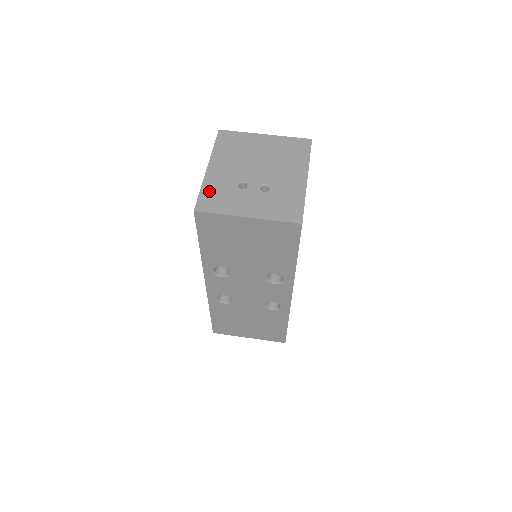
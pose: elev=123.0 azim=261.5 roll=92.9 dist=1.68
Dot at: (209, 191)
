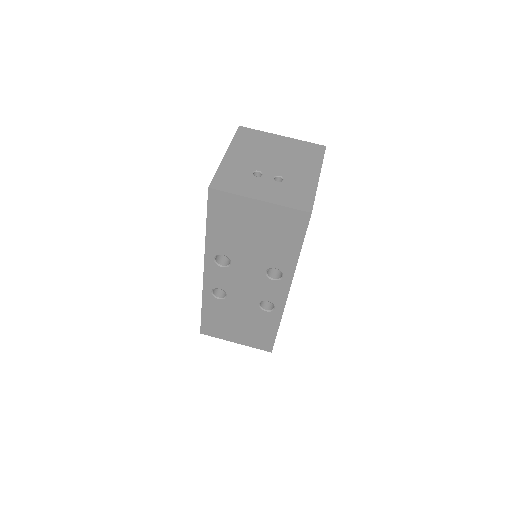
Dot at: (225, 173)
